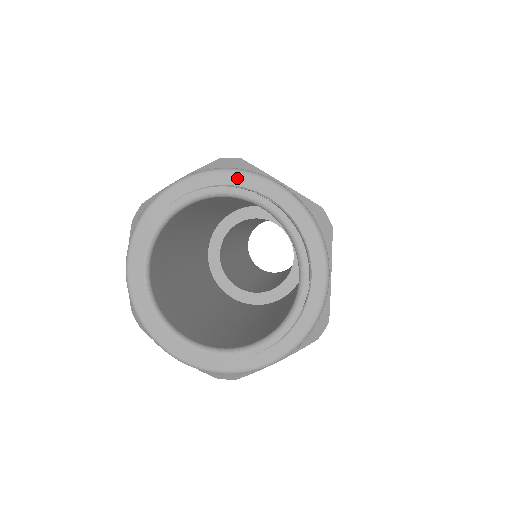
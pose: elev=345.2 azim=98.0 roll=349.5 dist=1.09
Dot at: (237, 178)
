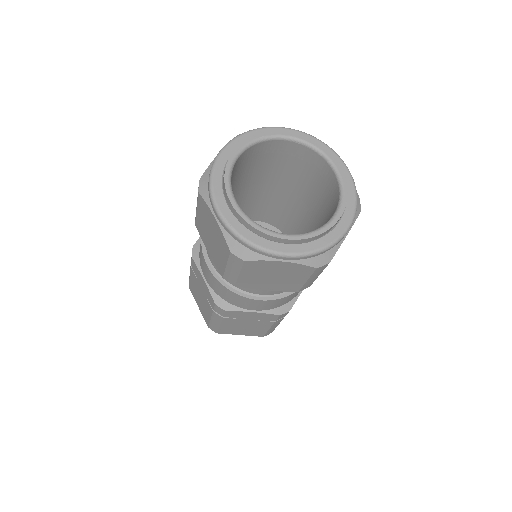
Dot at: (261, 132)
